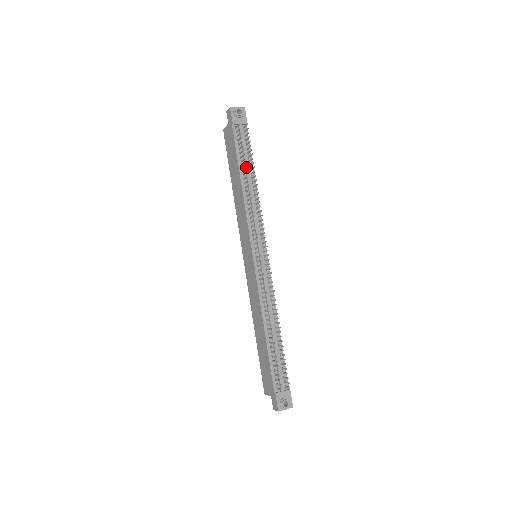
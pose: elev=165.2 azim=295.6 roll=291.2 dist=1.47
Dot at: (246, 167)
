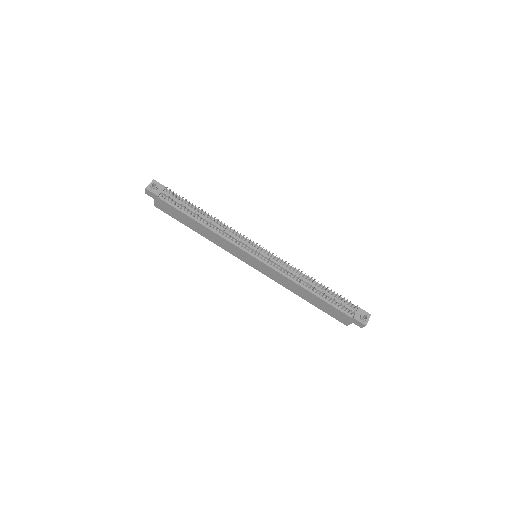
Dot at: (195, 212)
